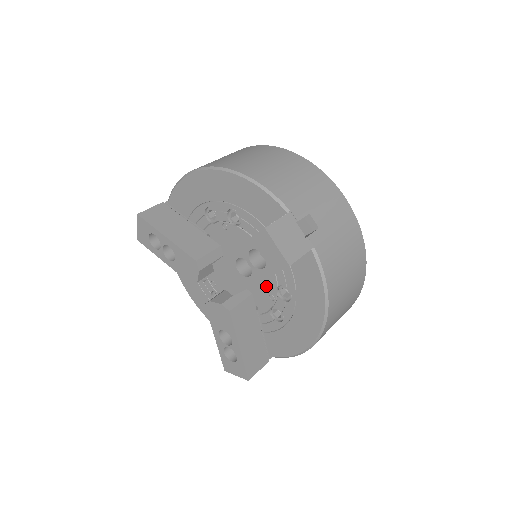
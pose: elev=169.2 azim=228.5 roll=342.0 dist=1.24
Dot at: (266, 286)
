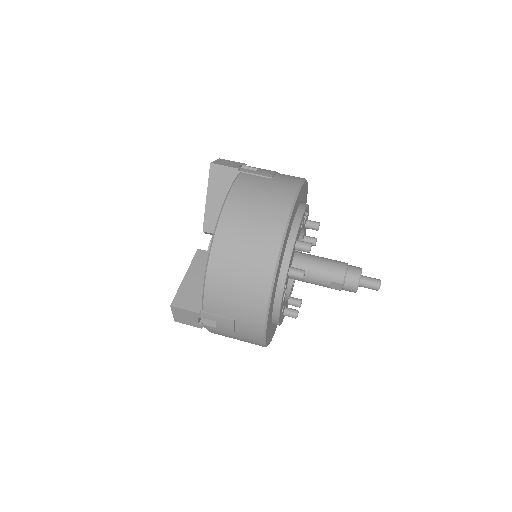
Dot at: occluded
